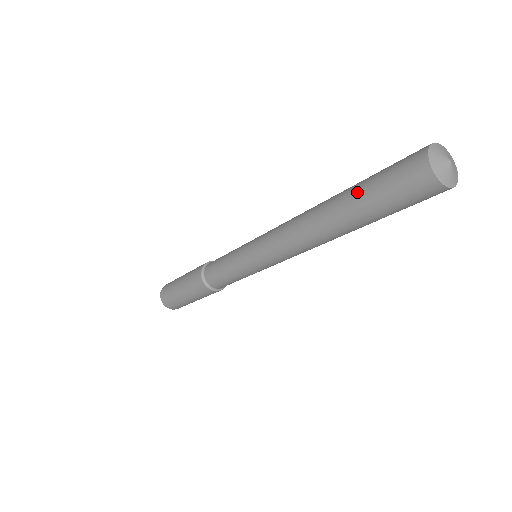
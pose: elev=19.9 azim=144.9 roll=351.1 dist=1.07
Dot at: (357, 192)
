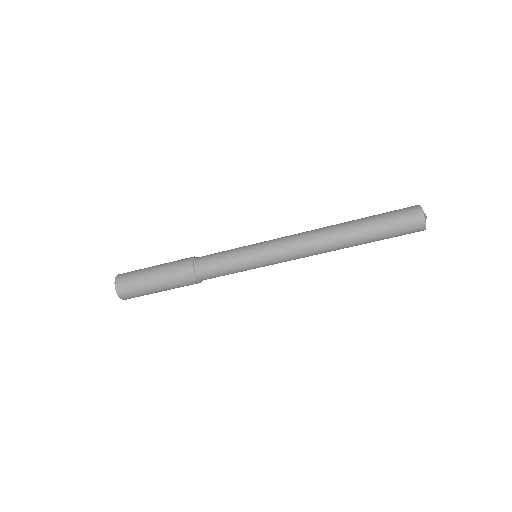
Dot at: (370, 216)
